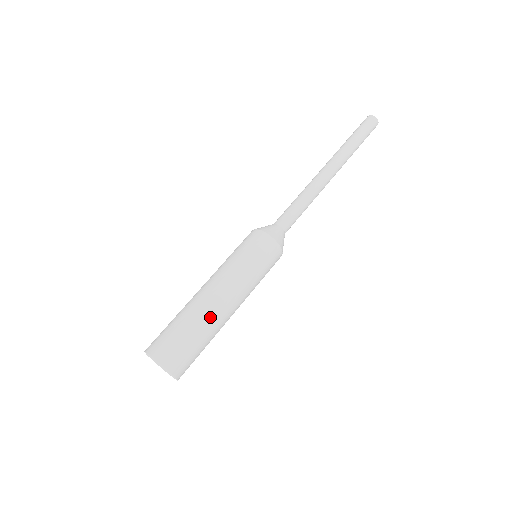
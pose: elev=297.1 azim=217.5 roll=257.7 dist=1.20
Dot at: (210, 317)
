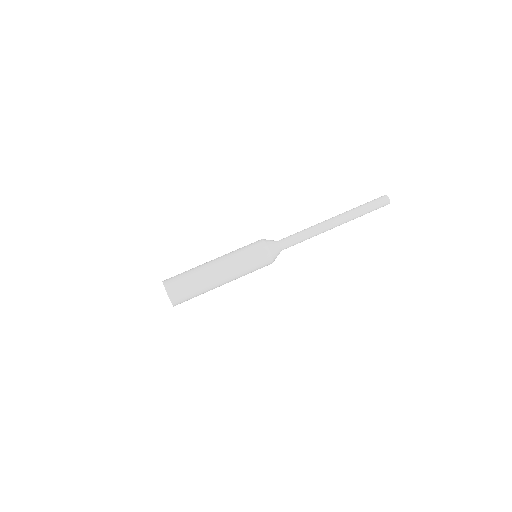
Dot at: (202, 269)
